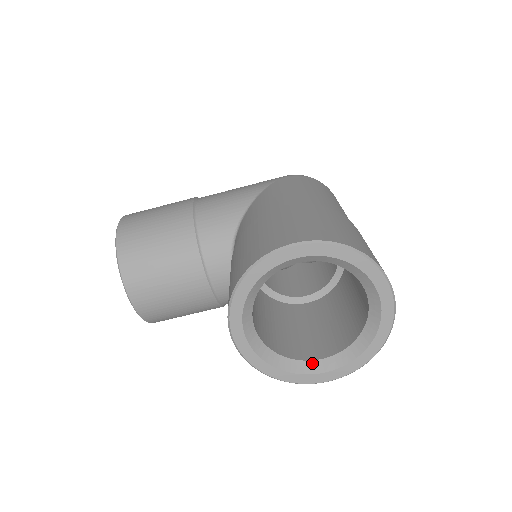
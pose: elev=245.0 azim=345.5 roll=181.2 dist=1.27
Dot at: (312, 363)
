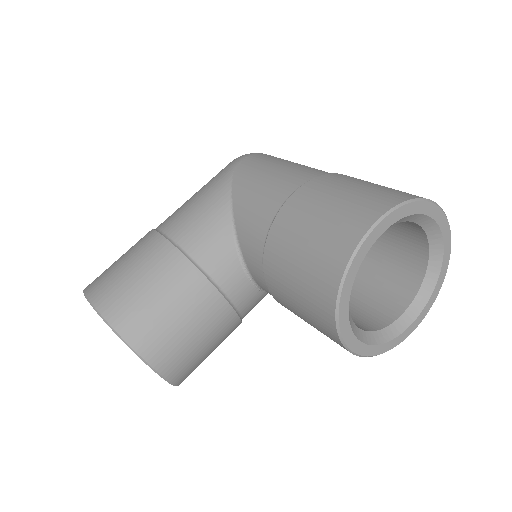
Dot at: (400, 320)
